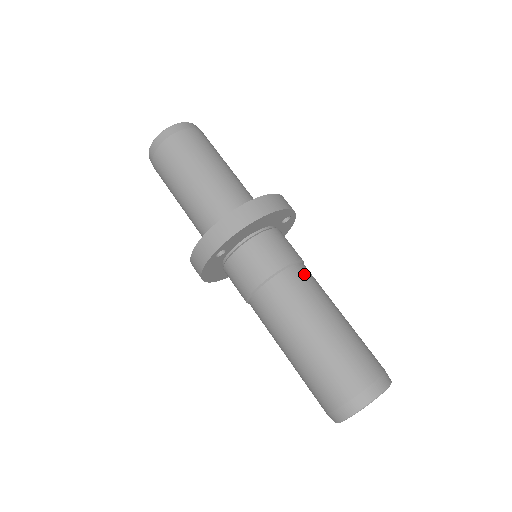
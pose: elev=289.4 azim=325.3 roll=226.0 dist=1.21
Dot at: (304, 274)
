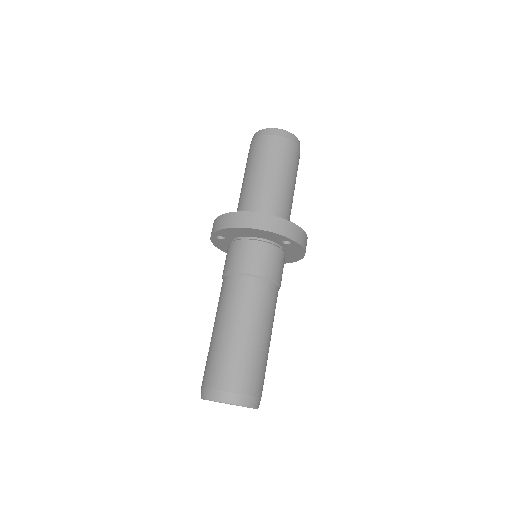
Dot at: (255, 288)
